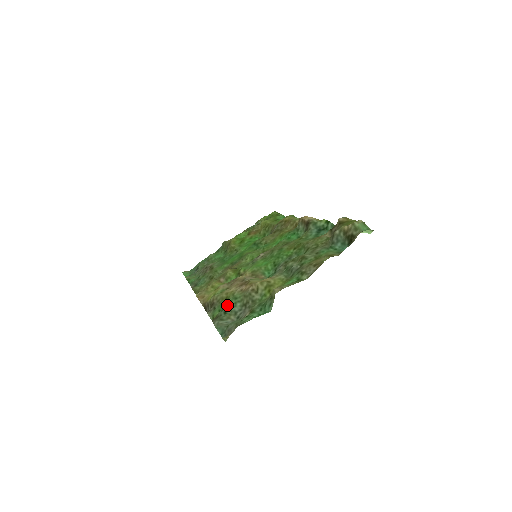
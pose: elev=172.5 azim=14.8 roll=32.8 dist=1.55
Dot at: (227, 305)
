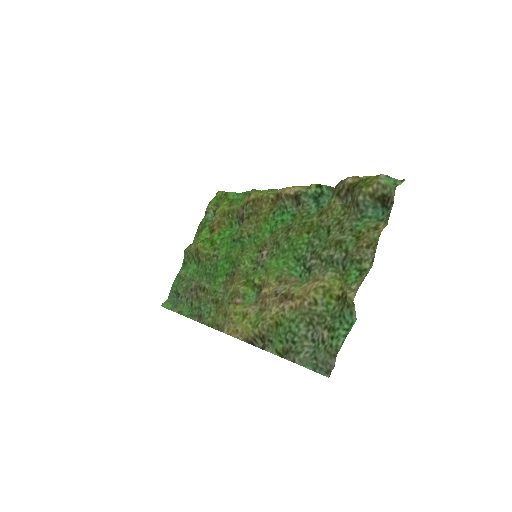
Dot at: (289, 333)
